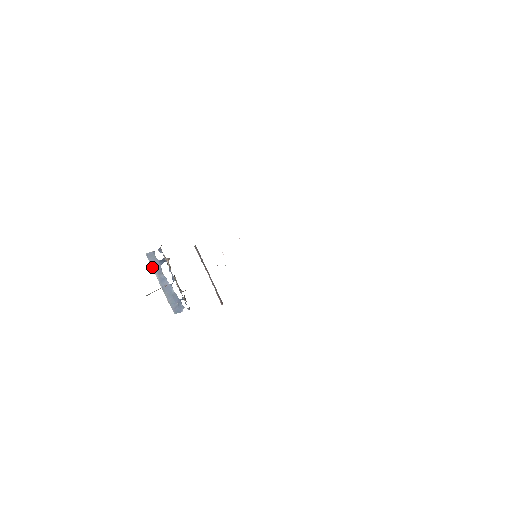
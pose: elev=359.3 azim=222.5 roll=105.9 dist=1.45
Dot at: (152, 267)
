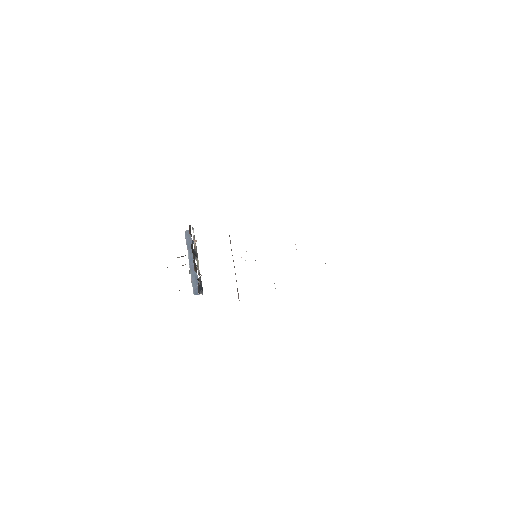
Dot at: occluded
